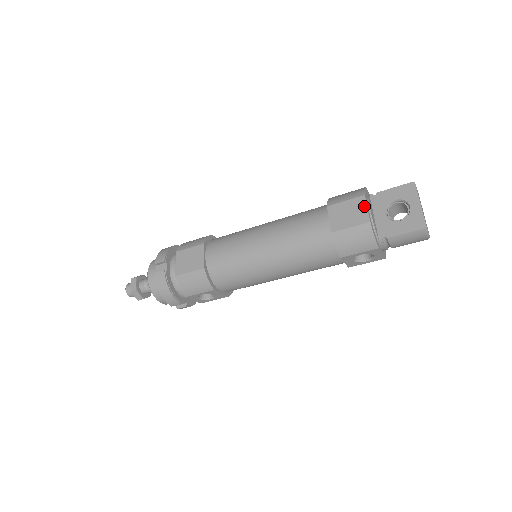
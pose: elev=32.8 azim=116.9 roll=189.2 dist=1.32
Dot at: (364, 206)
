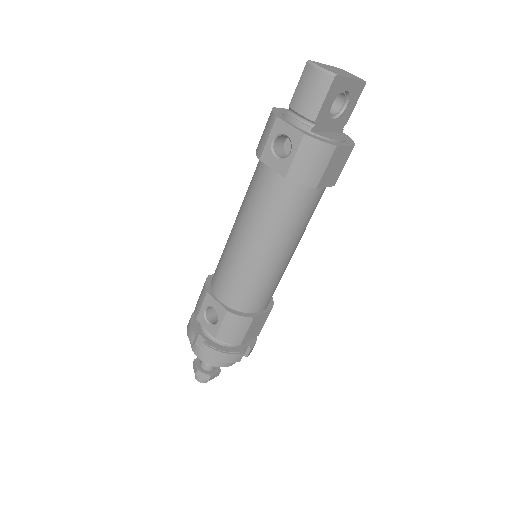
Dot at: occluded
